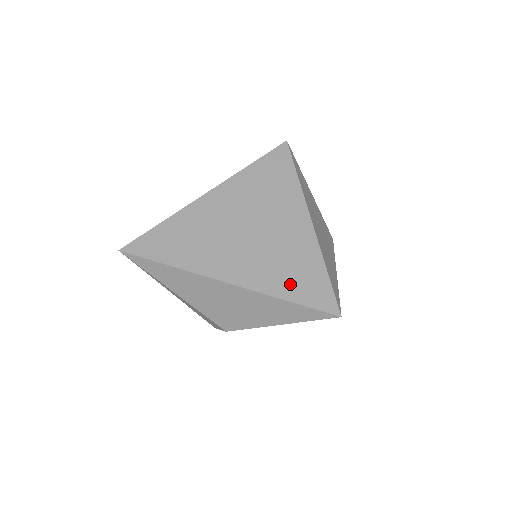
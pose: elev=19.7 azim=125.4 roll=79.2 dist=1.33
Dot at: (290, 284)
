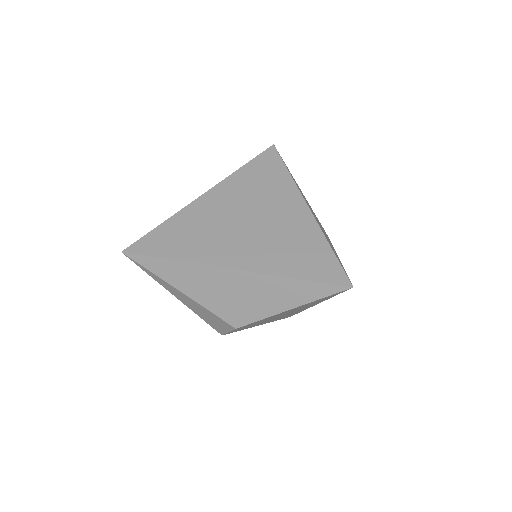
Dot at: (298, 264)
